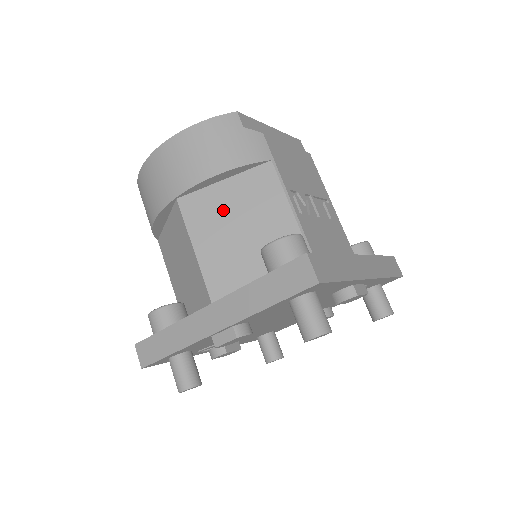
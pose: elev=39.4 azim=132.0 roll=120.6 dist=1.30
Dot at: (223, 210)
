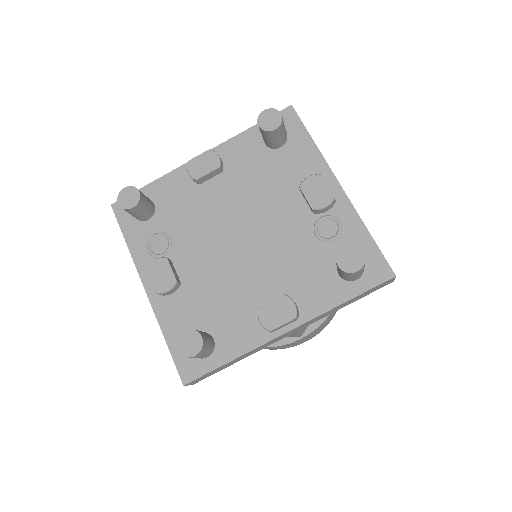
Dot at: occluded
